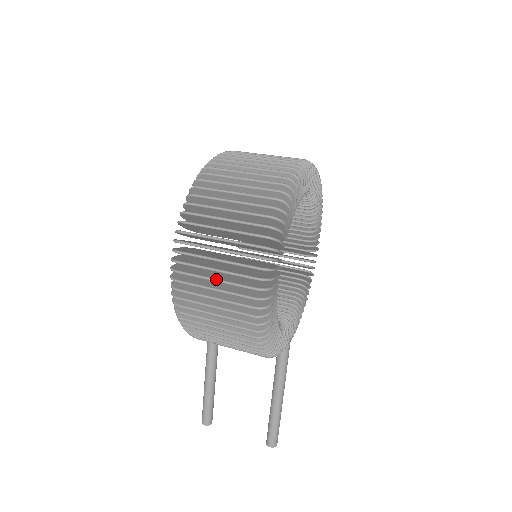
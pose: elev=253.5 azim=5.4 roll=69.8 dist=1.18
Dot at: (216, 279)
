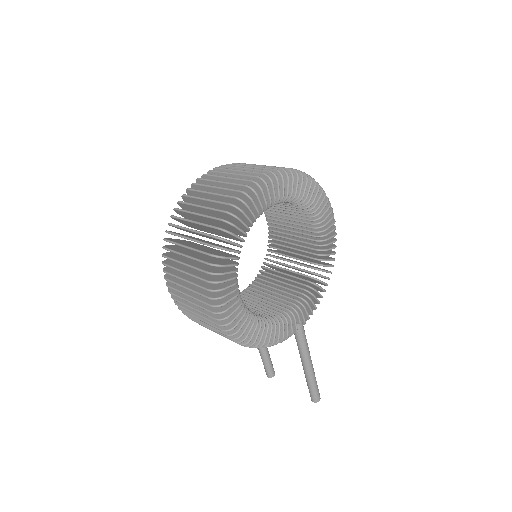
Dot at: (190, 302)
